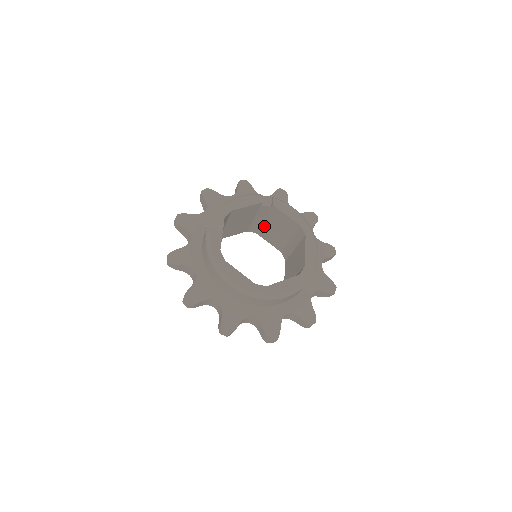
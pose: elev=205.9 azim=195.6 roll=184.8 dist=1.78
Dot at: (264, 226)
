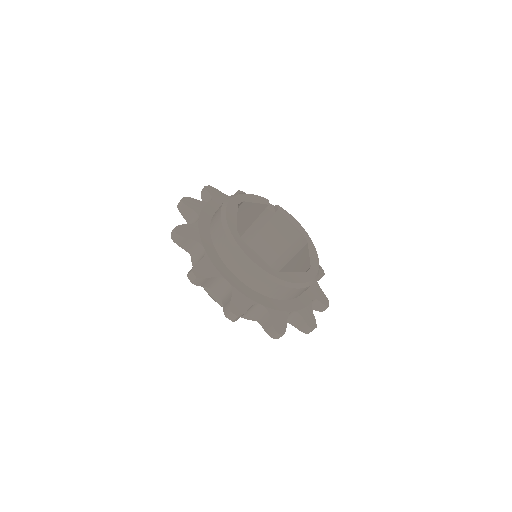
Dot at: (257, 237)
